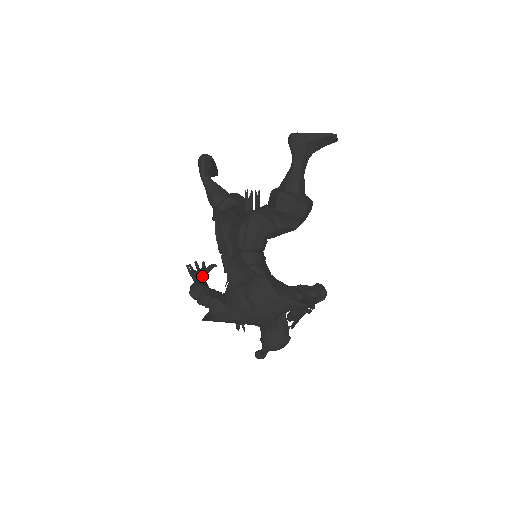
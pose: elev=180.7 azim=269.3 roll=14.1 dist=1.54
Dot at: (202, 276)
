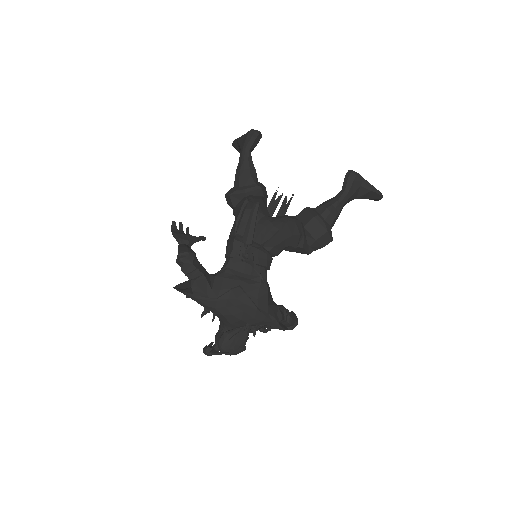
Dot at: (189, 243)
